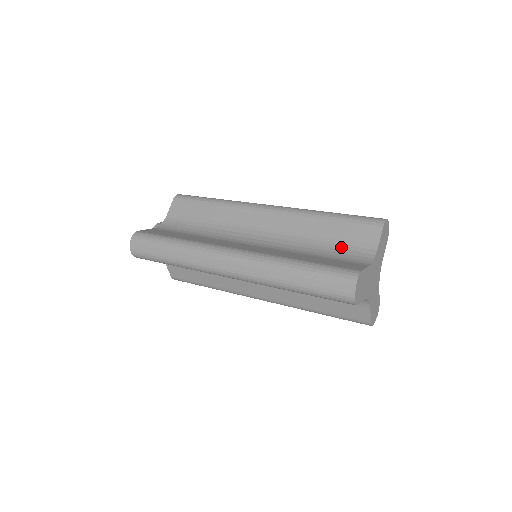
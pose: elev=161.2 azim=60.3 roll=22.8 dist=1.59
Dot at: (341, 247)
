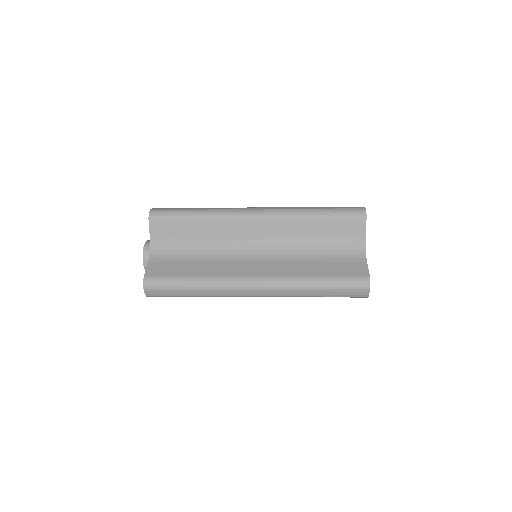
Dot at: (336, 243)
